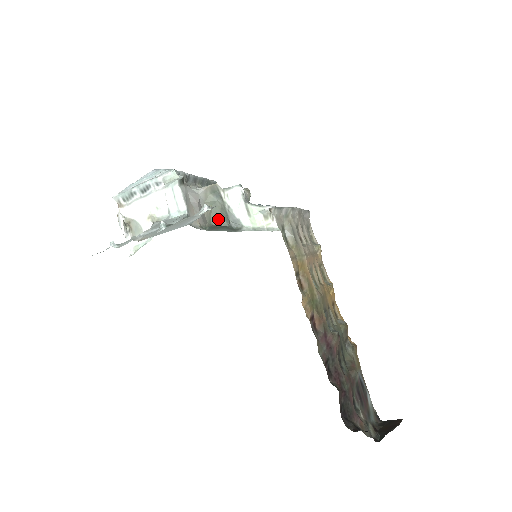
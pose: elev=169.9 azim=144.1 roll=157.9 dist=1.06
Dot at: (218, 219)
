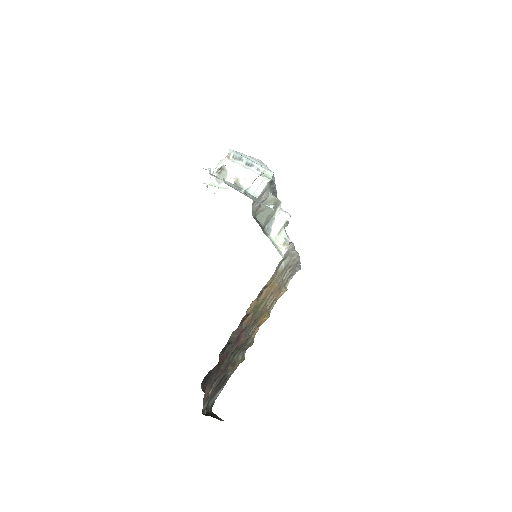
Dot at: (262, 218)
